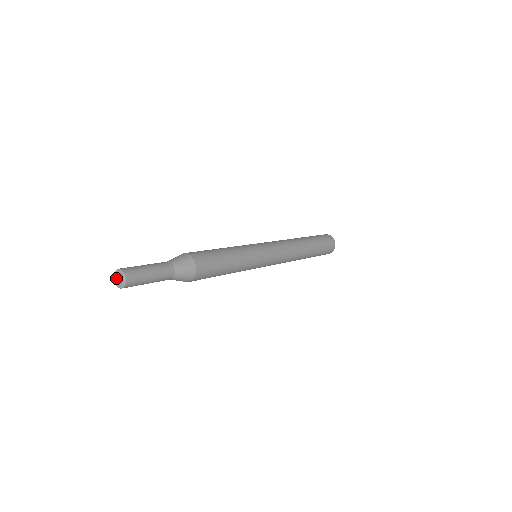
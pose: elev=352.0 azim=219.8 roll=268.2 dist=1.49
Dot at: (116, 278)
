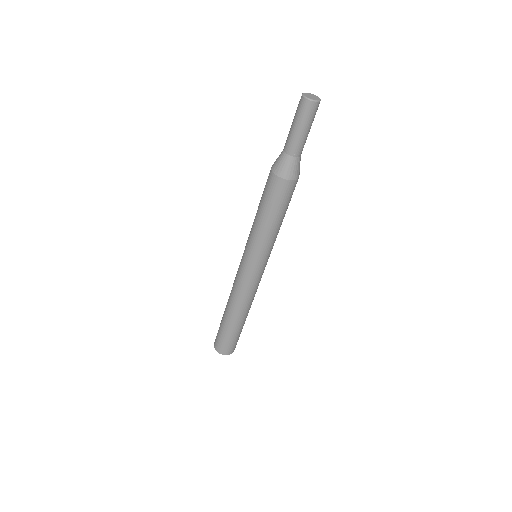
Dot at: (309, 94)
